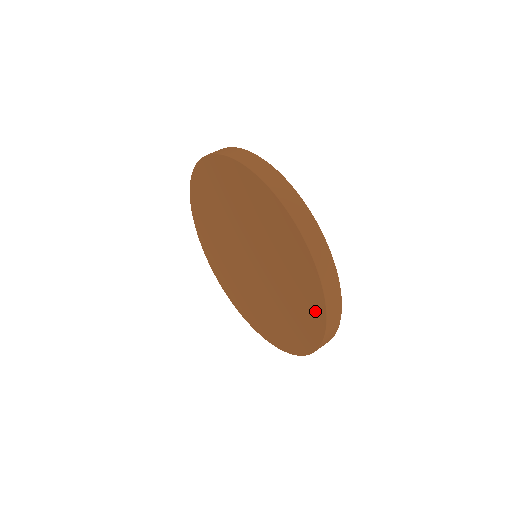
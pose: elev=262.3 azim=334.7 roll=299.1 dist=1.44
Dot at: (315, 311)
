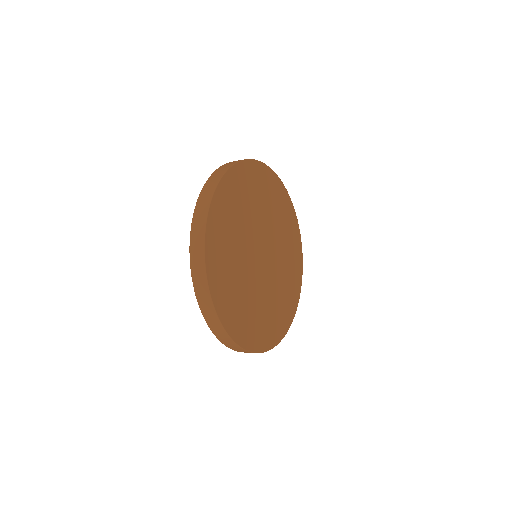
Dot at: occluded
